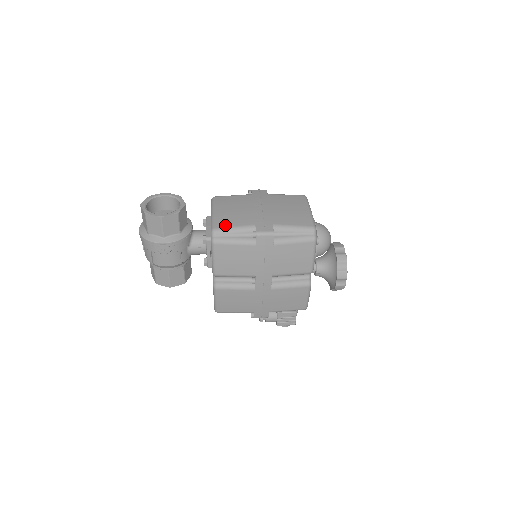
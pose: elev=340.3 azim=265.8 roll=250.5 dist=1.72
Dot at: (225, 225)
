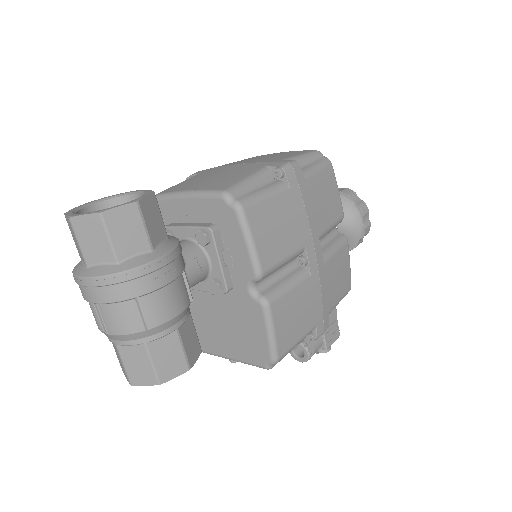
Dot at: (231, 183)
